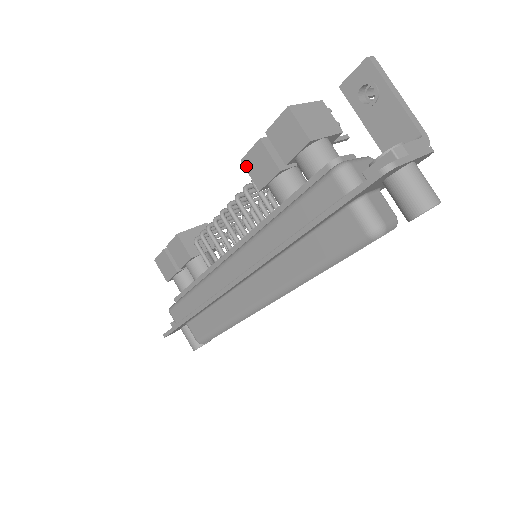
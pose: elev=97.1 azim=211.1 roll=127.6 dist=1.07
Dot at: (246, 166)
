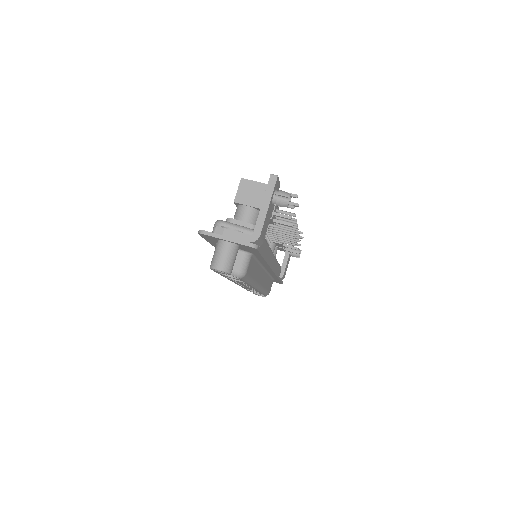
Dot at: occluded
